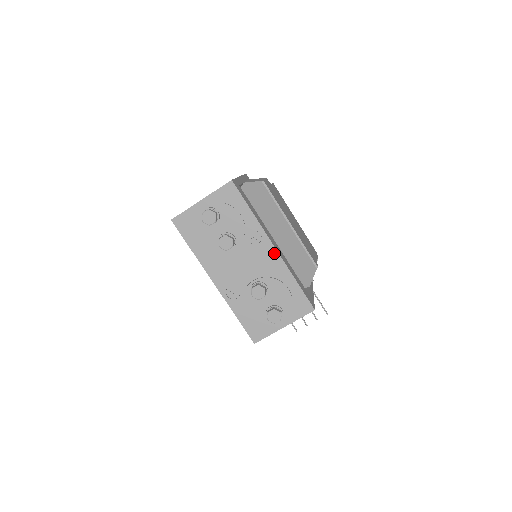
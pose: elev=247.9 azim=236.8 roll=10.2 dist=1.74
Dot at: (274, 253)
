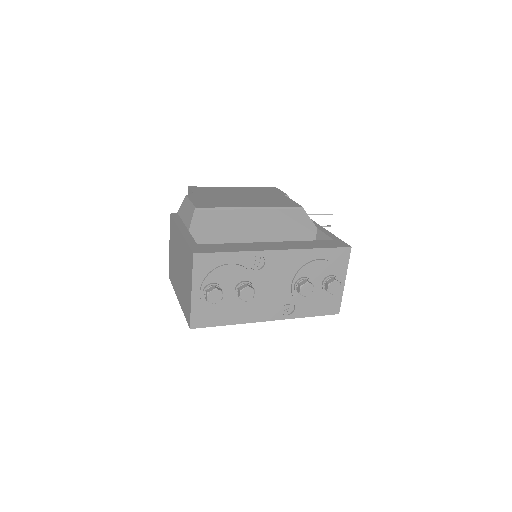
Dot at: (283, 254)
